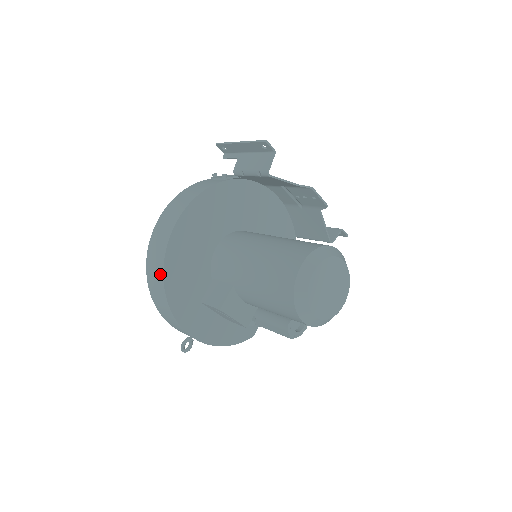
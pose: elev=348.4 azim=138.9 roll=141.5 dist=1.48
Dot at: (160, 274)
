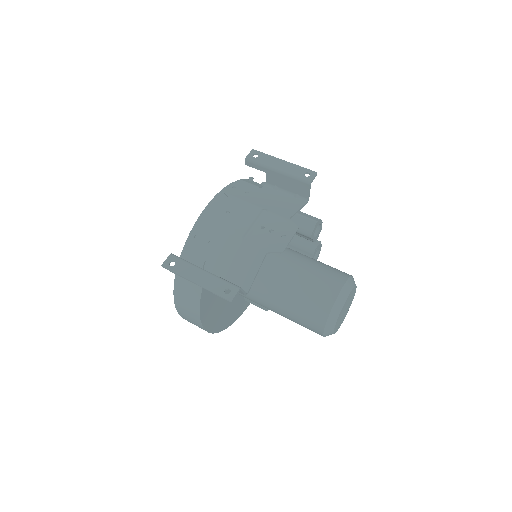
Dot at: occluded
